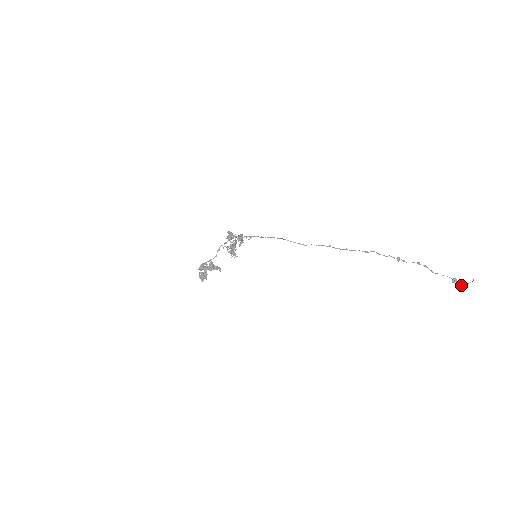
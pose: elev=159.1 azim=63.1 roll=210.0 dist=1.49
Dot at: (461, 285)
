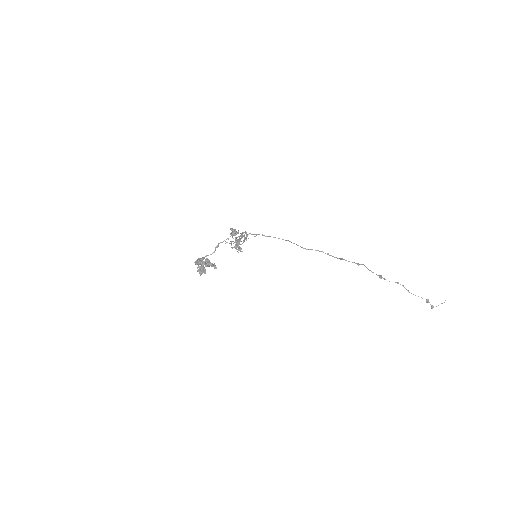
Dot at: (433, 306)
